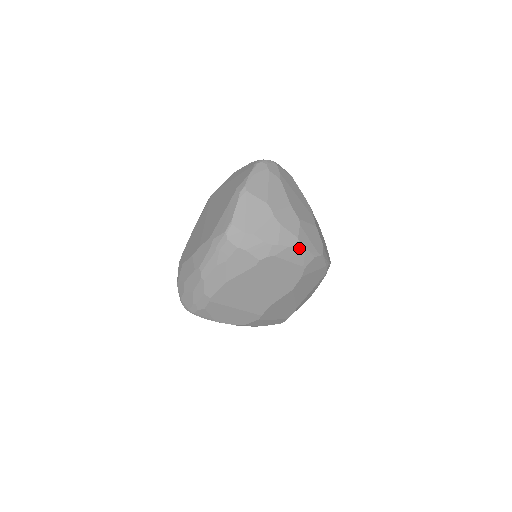
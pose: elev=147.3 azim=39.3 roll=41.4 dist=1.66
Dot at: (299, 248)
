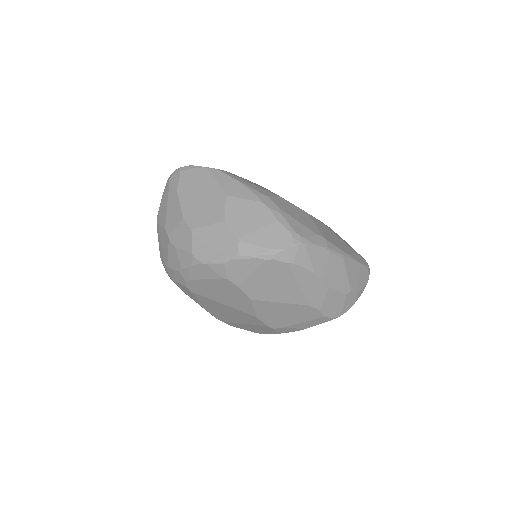
Dot at: (198, 264)
